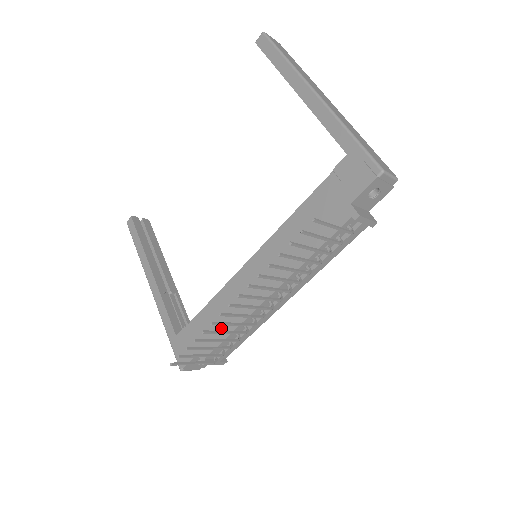
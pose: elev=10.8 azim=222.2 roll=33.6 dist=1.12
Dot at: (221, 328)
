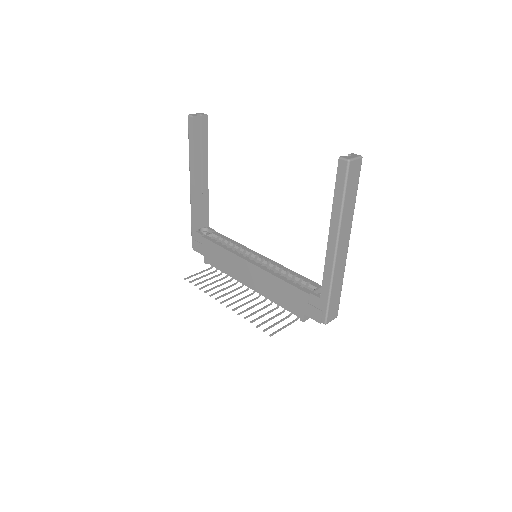
Dot at: (220, 264)
